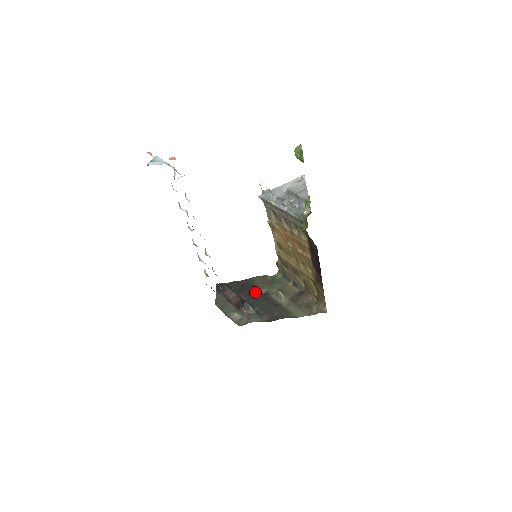
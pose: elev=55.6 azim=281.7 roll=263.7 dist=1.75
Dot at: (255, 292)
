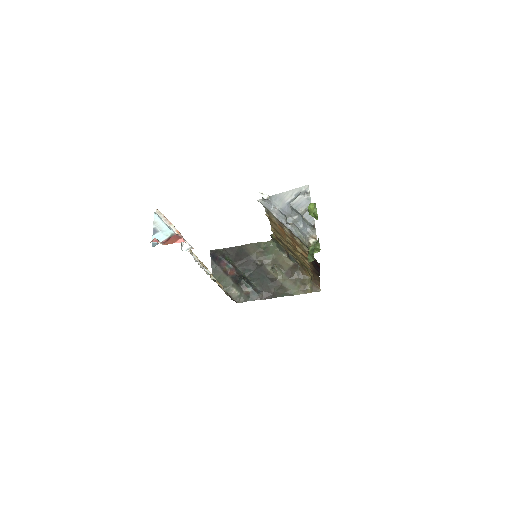
Dot at: (250, 263)
